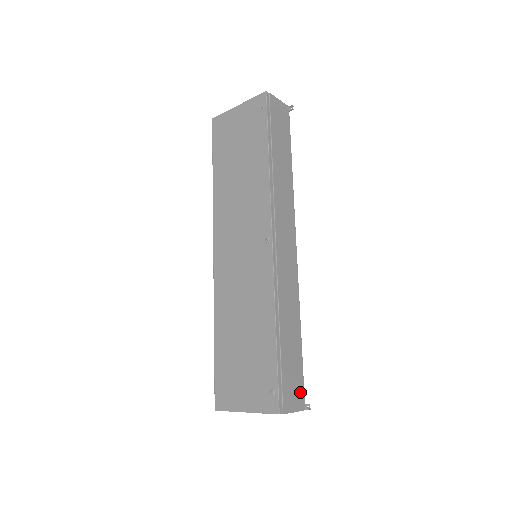
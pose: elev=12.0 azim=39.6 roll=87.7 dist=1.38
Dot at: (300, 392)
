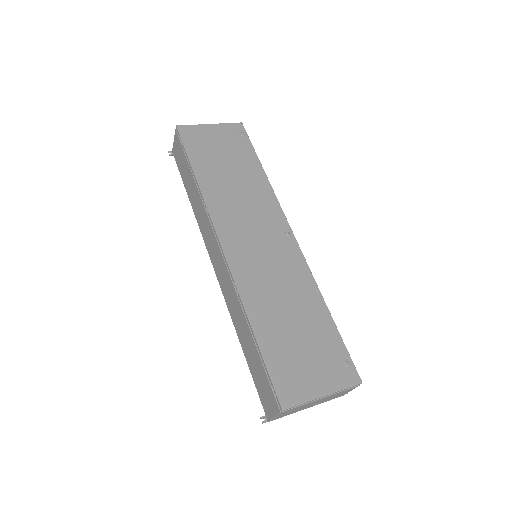
Dot at: occluded
